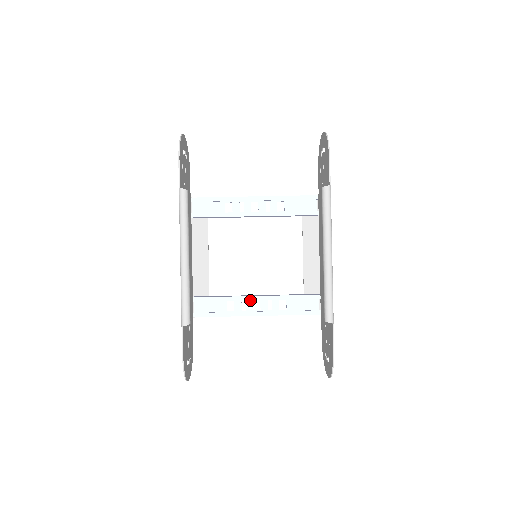
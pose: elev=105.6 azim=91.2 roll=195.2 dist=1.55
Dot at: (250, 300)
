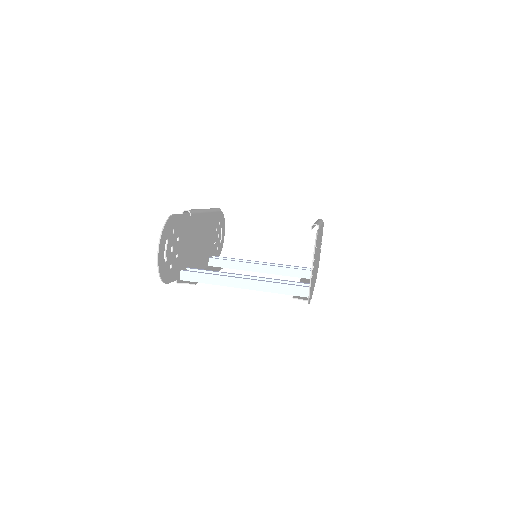
Dot at: occluded
